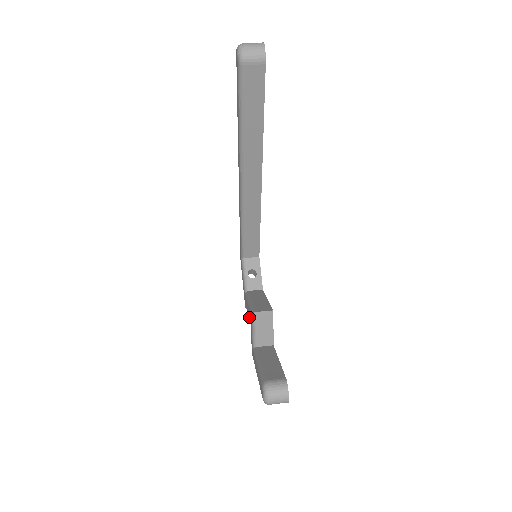
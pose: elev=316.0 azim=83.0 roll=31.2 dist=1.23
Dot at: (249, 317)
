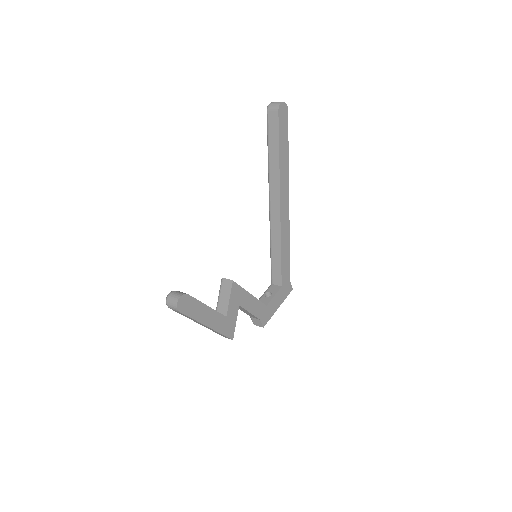
Dot at: occluded
